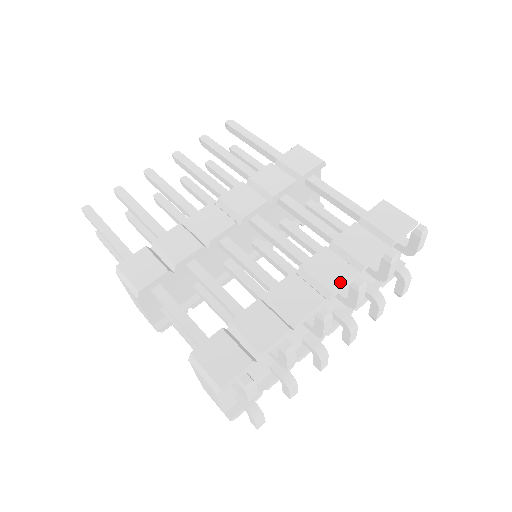
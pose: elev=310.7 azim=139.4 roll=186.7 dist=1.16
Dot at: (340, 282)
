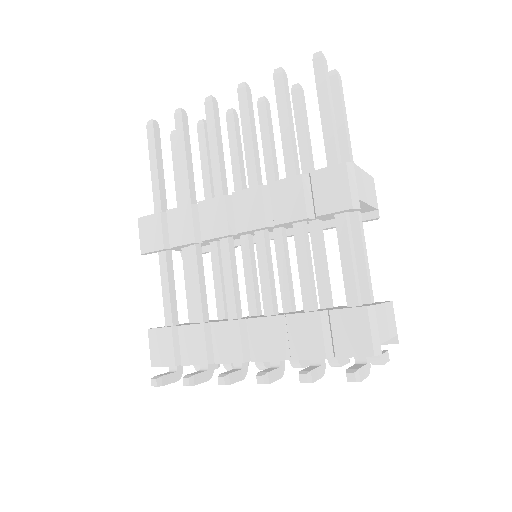
Dot at: (263, 358)
